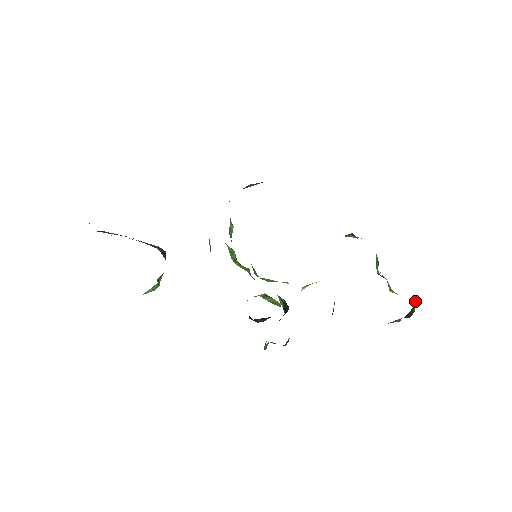
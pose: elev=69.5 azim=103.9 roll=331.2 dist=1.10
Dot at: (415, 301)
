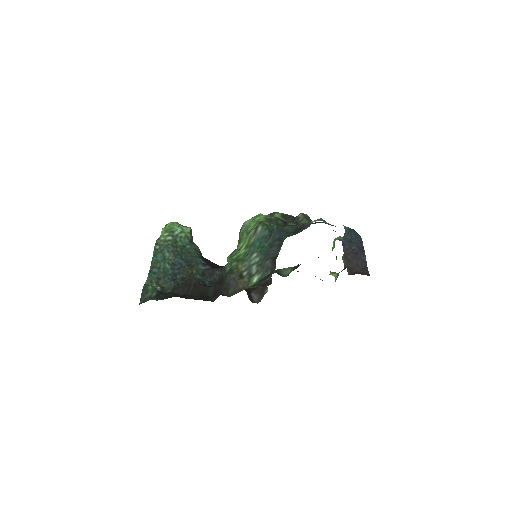
Dot at: occluded
